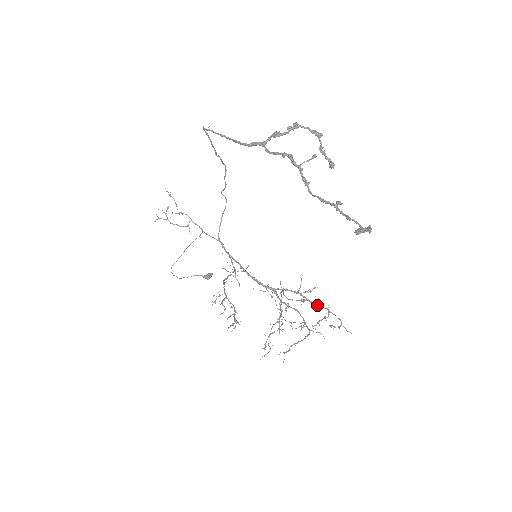
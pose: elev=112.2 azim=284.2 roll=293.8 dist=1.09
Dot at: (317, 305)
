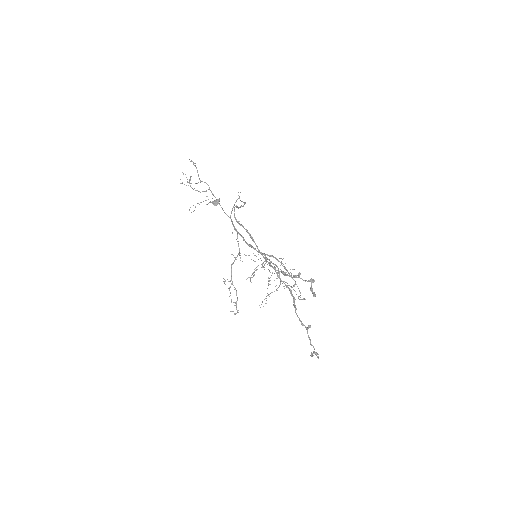
Dot at: (289, 274)
